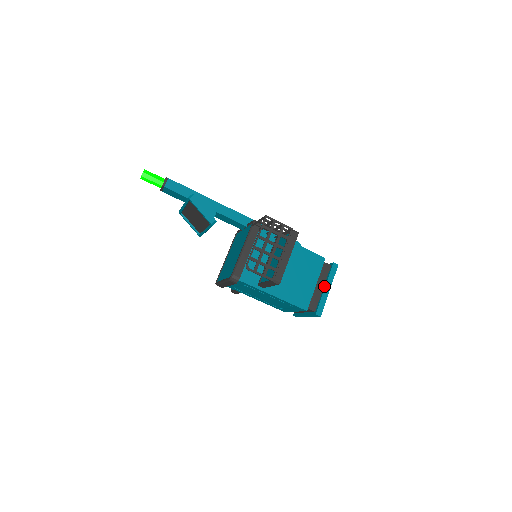
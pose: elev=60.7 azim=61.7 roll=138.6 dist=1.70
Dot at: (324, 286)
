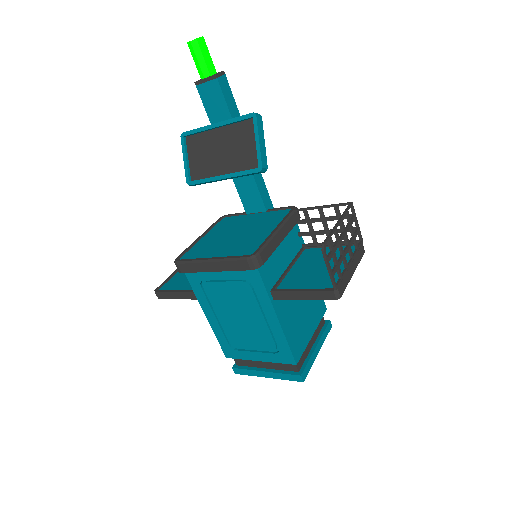
Dot at: (315, 343)
